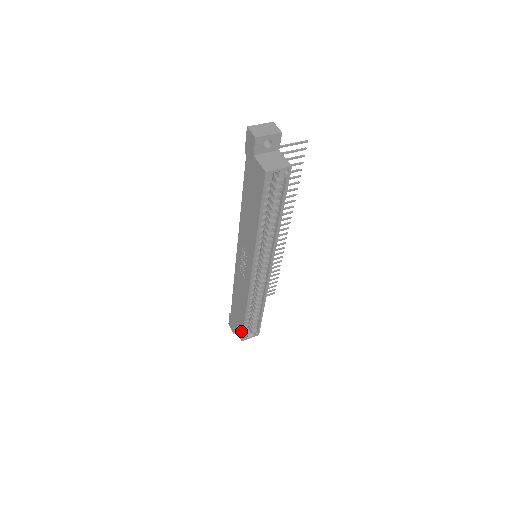
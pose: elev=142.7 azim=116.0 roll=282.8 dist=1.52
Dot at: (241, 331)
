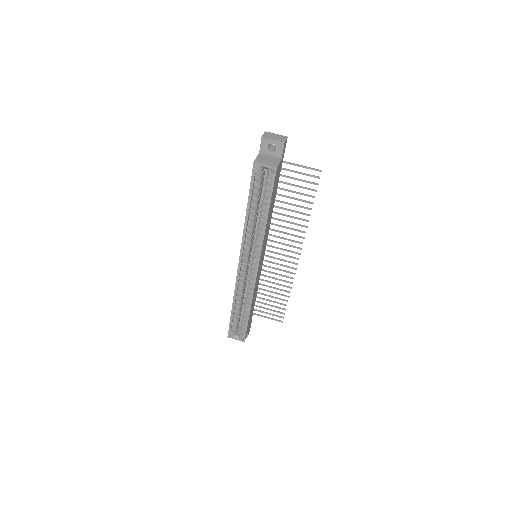
Dot at: (229, 326)
